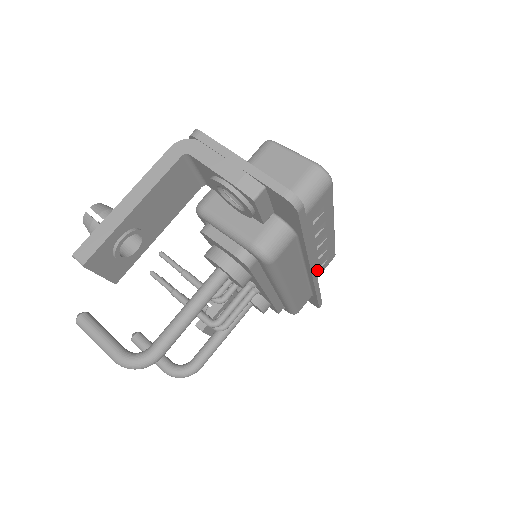
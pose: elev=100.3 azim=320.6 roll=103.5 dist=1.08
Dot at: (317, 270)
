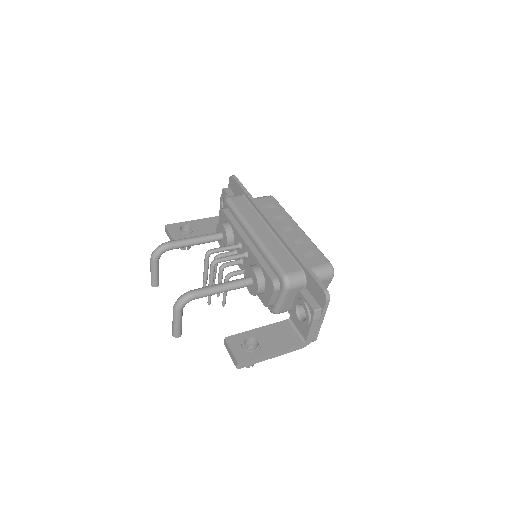
Dot at: (302, 256)
